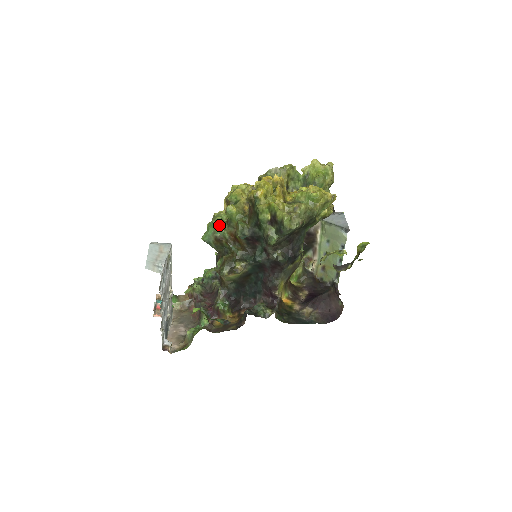
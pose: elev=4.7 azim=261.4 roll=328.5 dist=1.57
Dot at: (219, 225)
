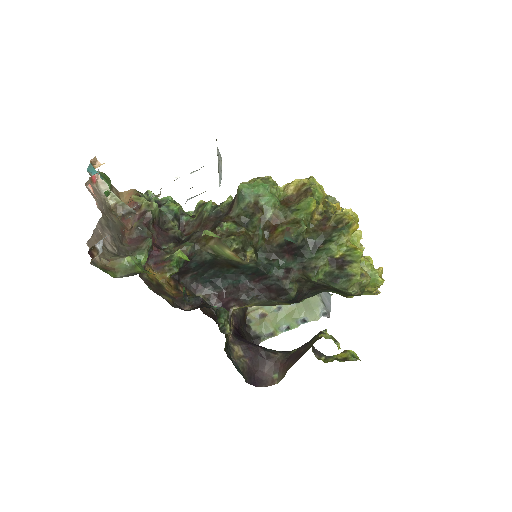
Dot at: (274, 197)
